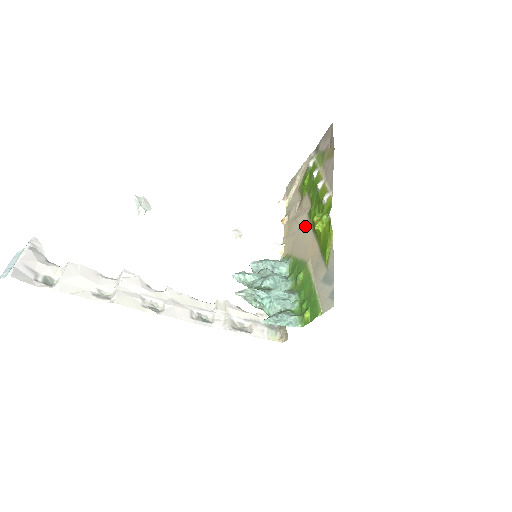
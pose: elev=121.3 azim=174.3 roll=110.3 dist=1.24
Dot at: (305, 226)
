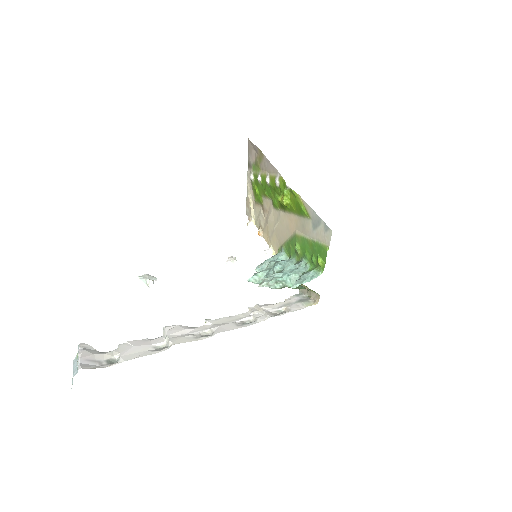
Dot at: (277, 217)
